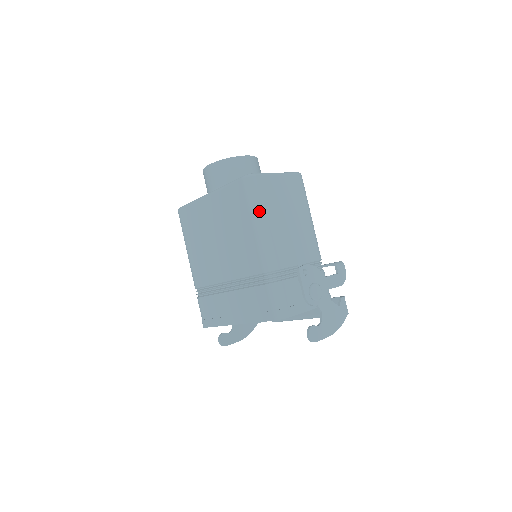
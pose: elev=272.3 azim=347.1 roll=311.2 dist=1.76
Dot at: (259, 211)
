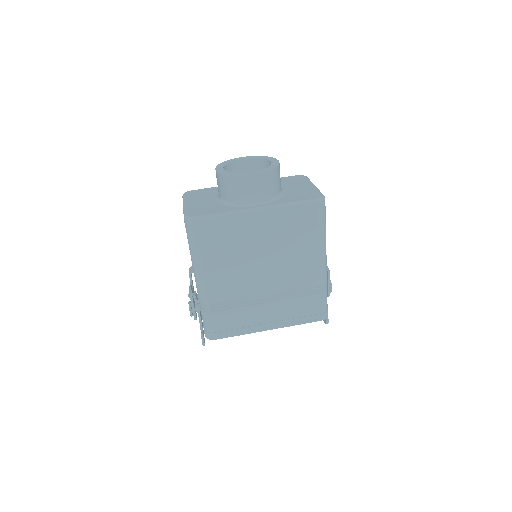
Dot at: (325, 232)
